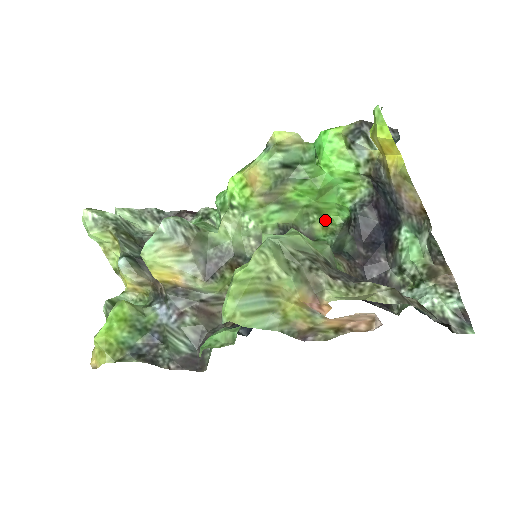
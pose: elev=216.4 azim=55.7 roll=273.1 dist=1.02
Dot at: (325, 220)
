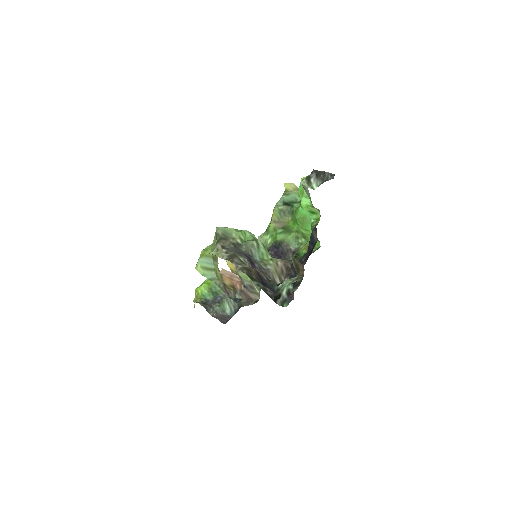
Dot at: occluded
